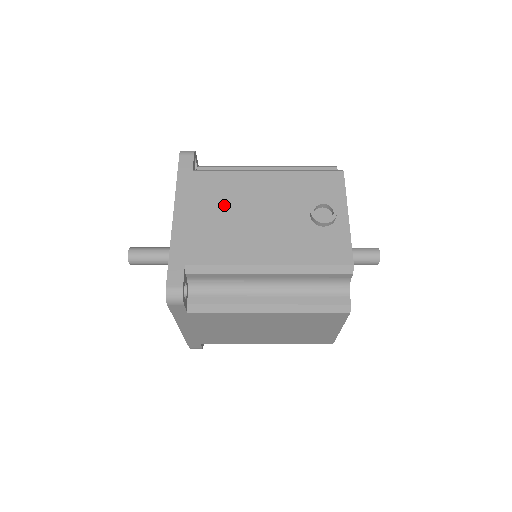
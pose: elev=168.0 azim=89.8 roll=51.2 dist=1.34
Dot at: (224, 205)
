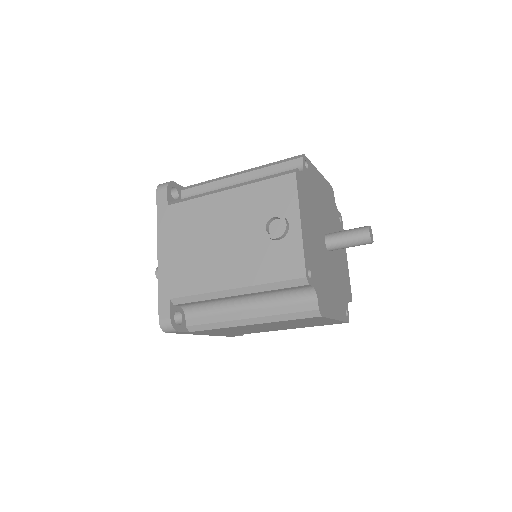
Dot at: (194, 235)
